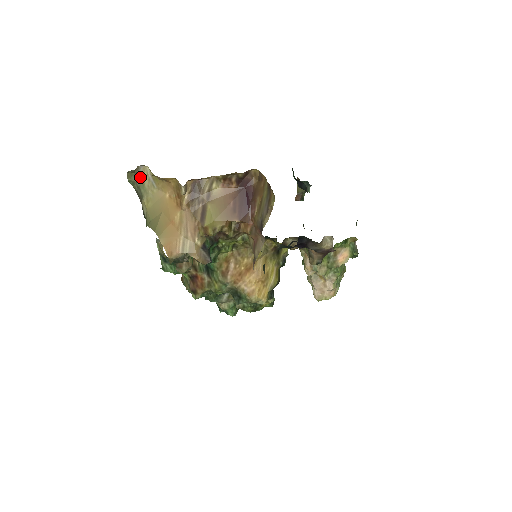
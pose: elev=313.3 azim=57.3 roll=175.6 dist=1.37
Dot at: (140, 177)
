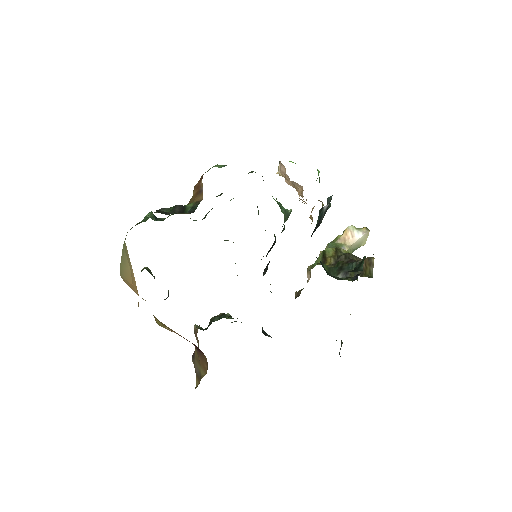
Dot at: occluded
